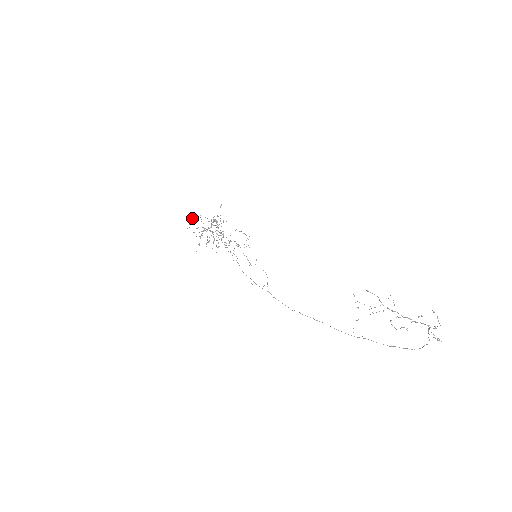
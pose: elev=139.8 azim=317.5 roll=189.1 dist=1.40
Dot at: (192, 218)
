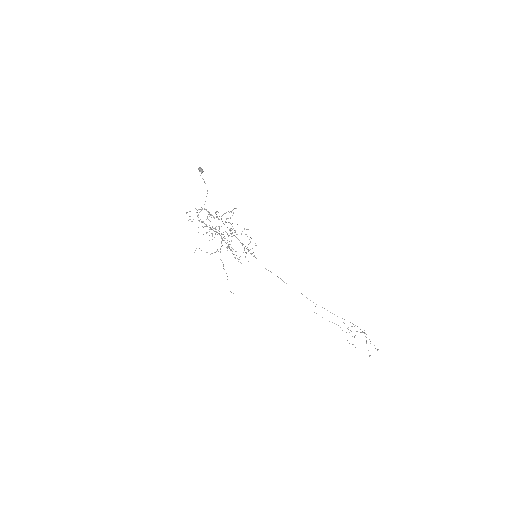
Dot at: occluded
